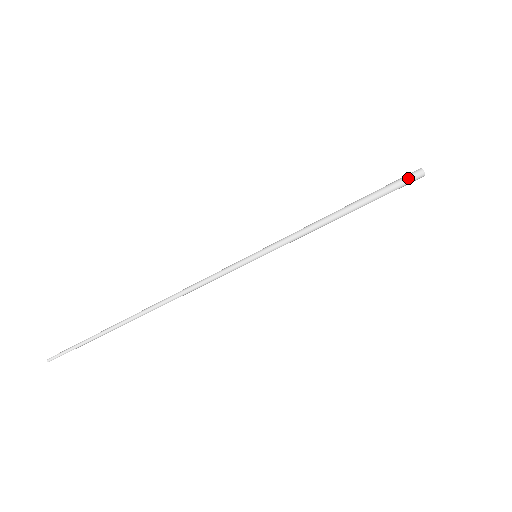
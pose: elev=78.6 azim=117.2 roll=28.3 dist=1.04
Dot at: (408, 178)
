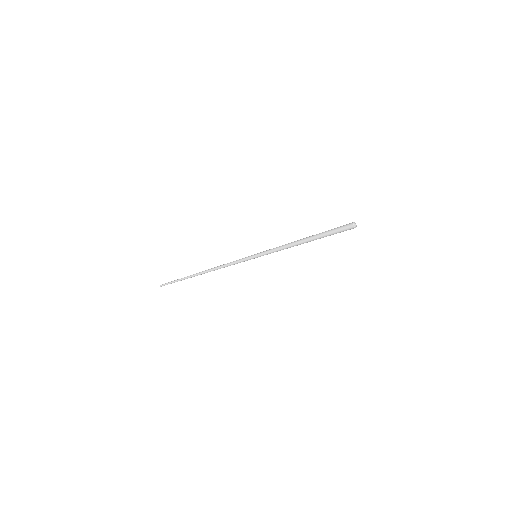
Dot at: occluded
